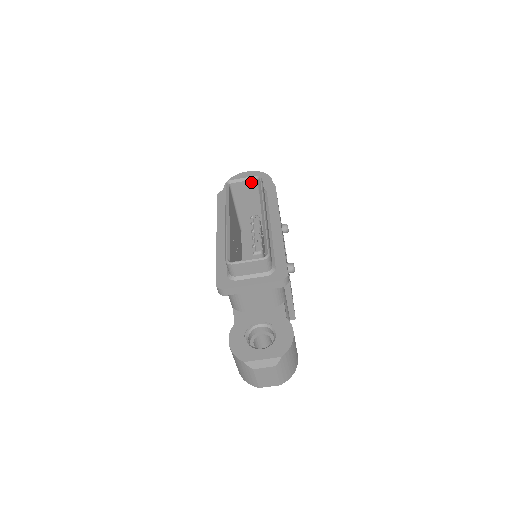
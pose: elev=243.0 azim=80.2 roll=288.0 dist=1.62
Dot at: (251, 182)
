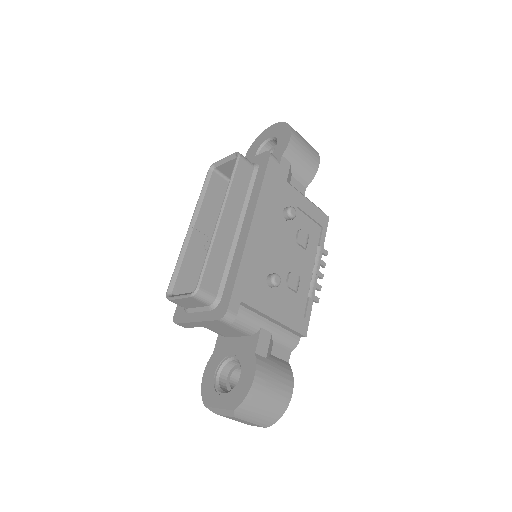
Dot at: (234, 162)
